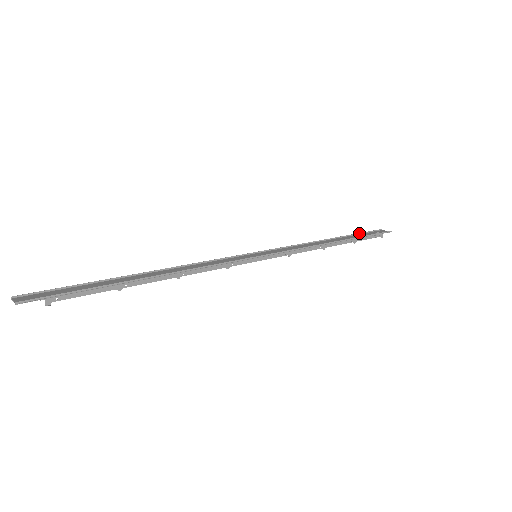
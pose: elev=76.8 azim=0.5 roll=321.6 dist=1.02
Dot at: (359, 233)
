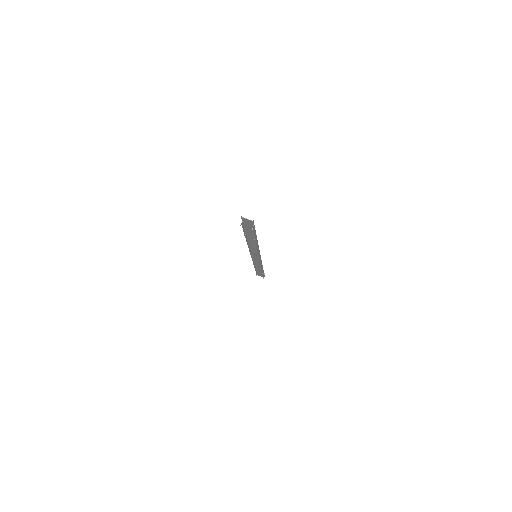
Dot at: (257, 271)
